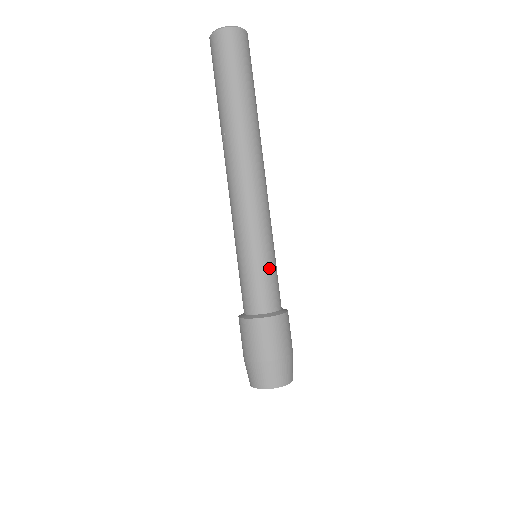
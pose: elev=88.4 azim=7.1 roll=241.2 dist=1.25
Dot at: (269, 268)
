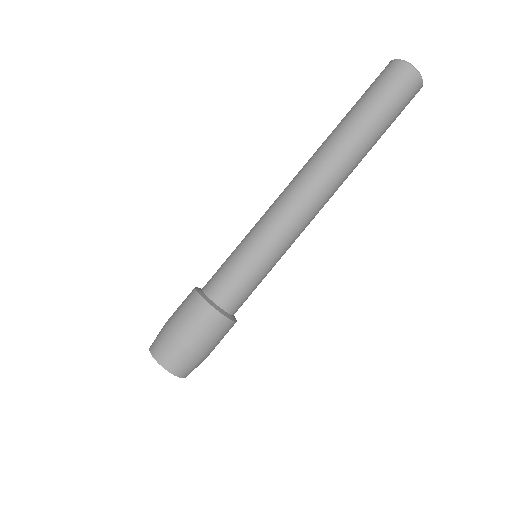
Dot at: (252, 271)
